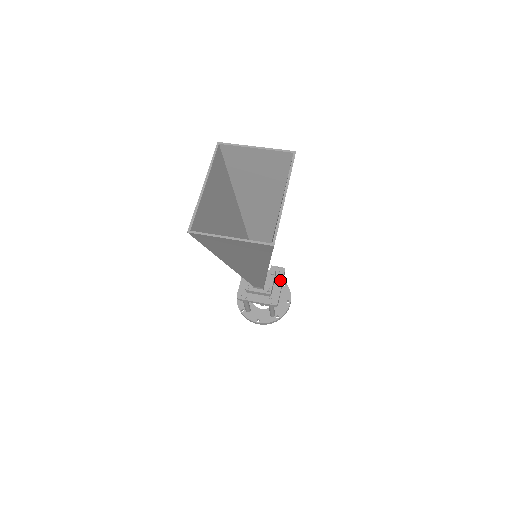
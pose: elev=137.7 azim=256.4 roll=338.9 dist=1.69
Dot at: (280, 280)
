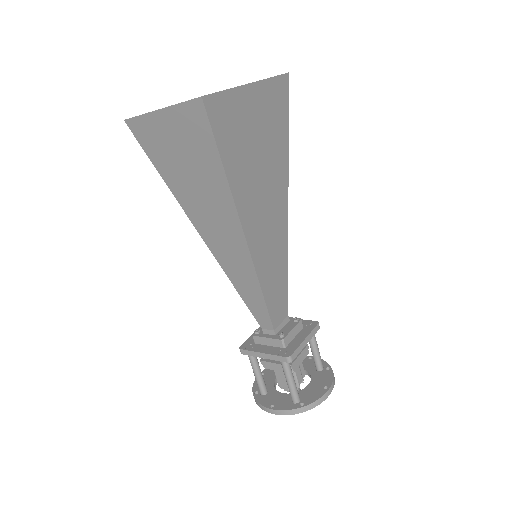
Dot at: (306, 332)
